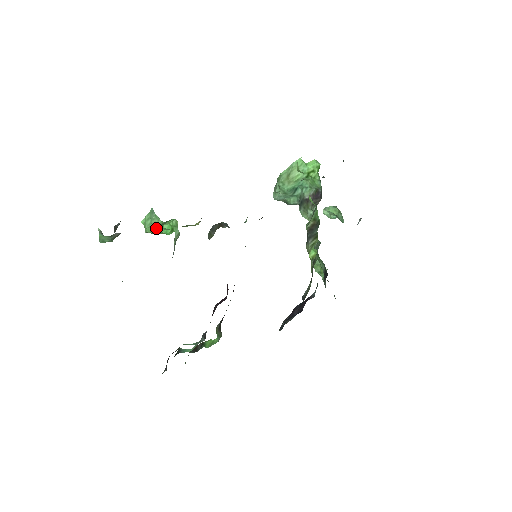
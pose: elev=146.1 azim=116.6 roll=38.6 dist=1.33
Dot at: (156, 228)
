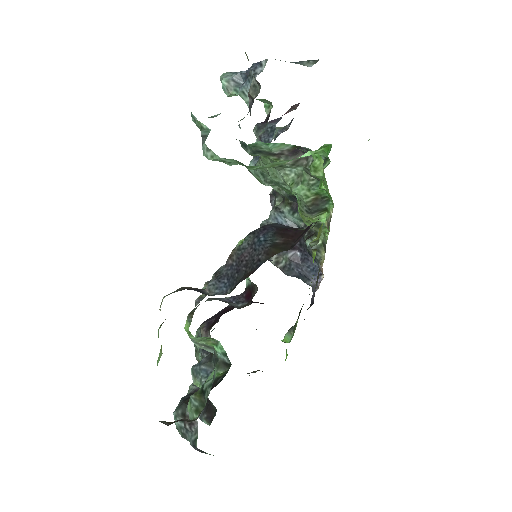
Dot at: occluded
